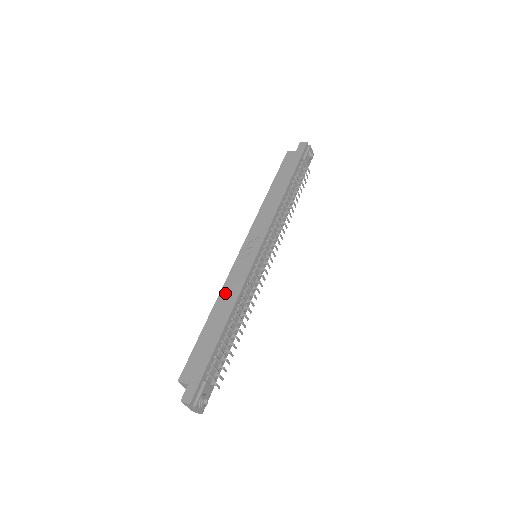
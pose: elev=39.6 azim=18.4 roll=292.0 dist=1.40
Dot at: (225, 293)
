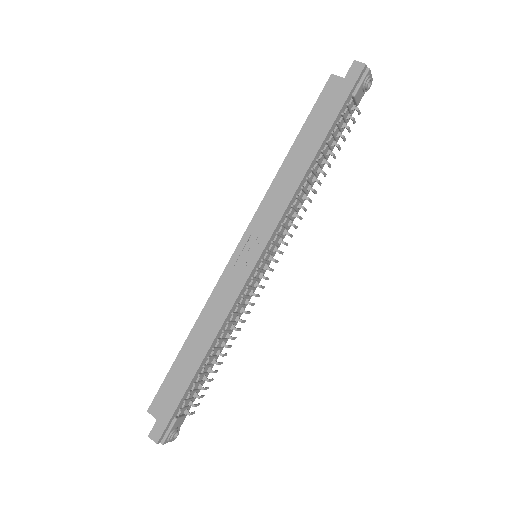
Dot at: (208, 313)
